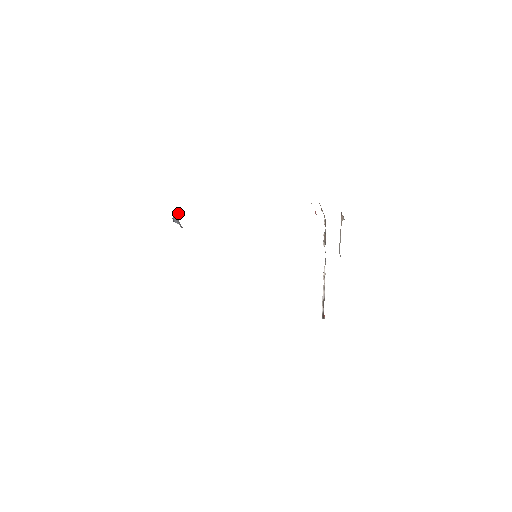
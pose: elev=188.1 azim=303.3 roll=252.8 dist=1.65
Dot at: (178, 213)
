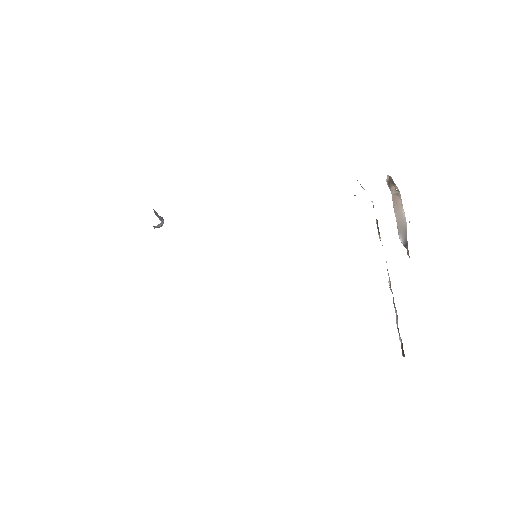
Dot at: occluded
